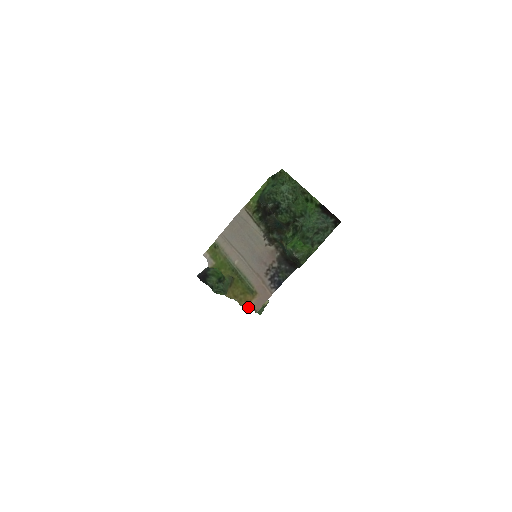
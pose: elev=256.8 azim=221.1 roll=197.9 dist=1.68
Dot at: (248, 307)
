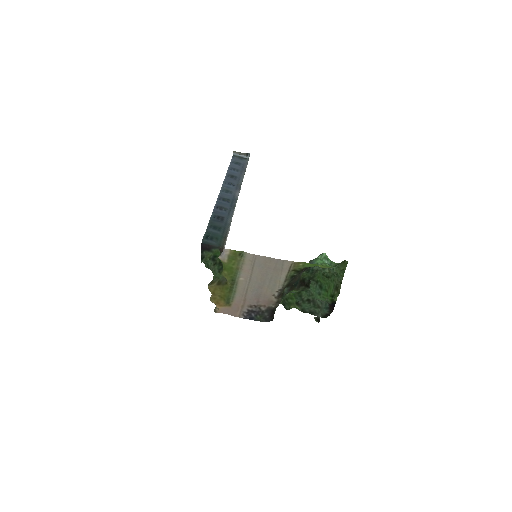
Dot at: (214, 303)
